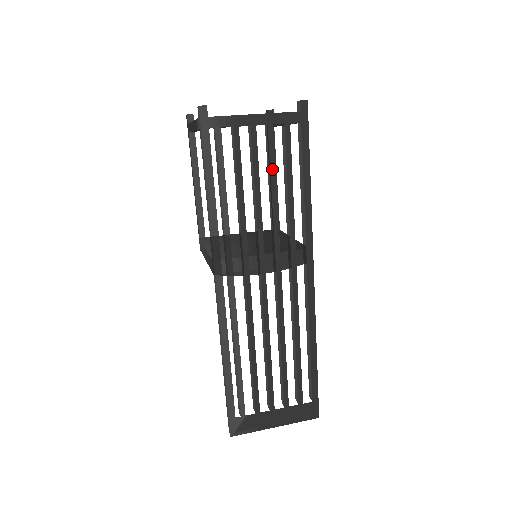
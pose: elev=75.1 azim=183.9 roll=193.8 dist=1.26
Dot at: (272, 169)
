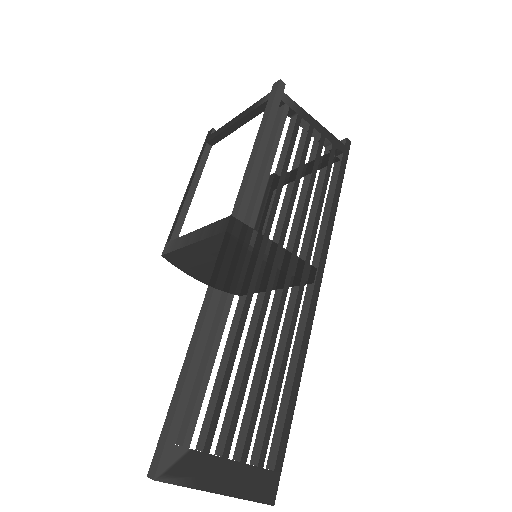
Dot at: (314, 169)
